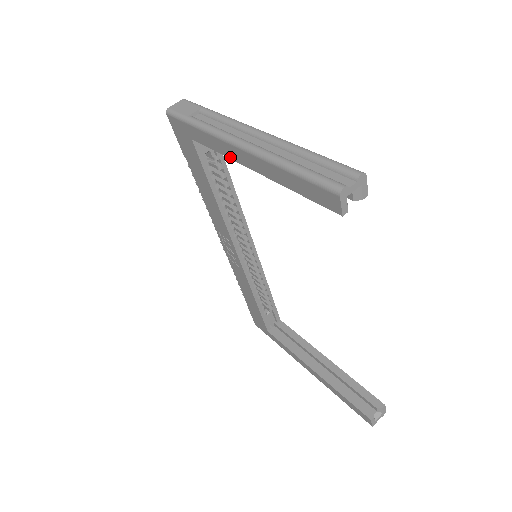
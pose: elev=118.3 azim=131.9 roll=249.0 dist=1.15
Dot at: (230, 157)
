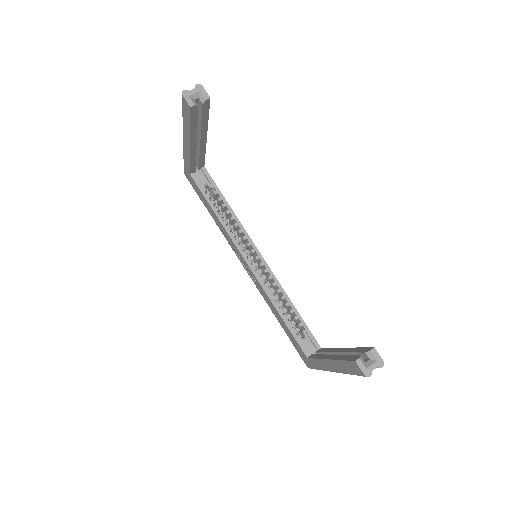
Dot at: (189, 155)
